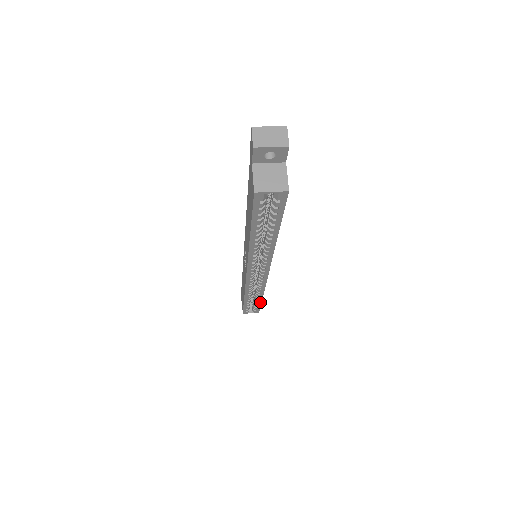
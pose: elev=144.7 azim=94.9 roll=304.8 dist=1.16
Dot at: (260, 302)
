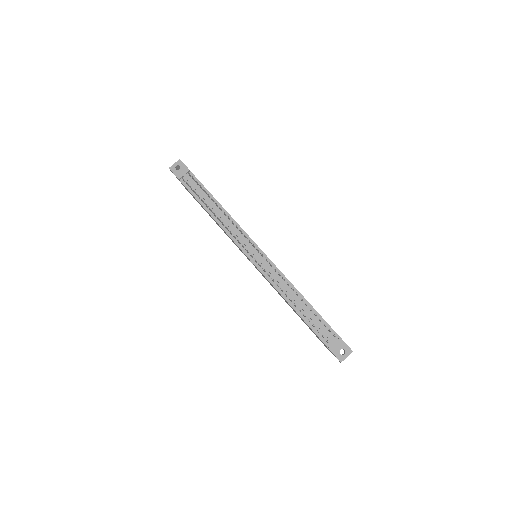
Dot at: occluded
